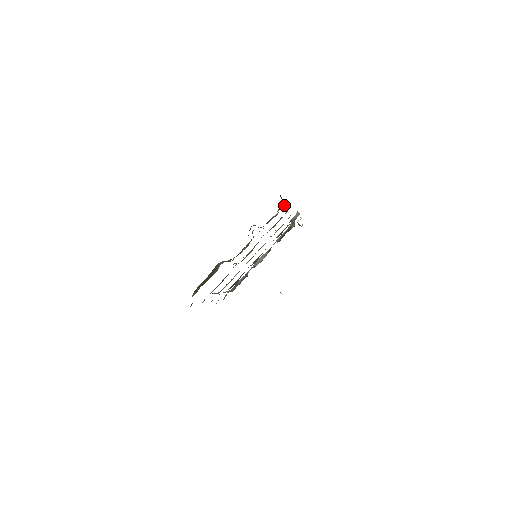
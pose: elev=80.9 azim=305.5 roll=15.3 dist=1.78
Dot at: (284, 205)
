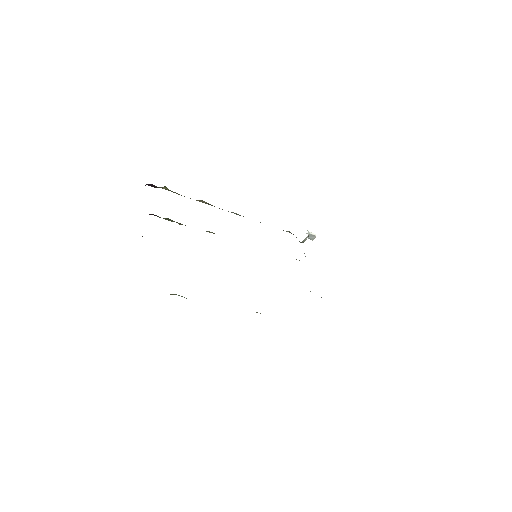
Dot at: occluded
